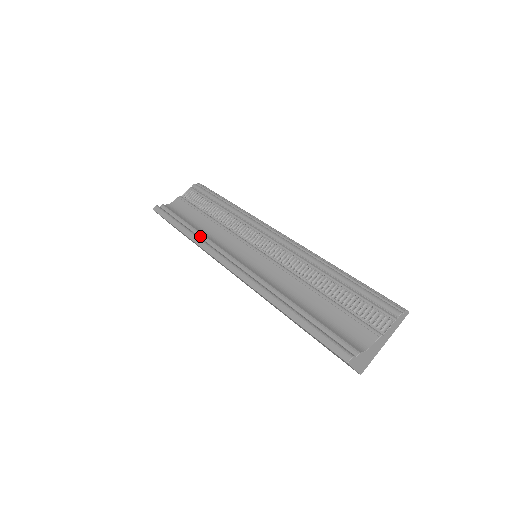
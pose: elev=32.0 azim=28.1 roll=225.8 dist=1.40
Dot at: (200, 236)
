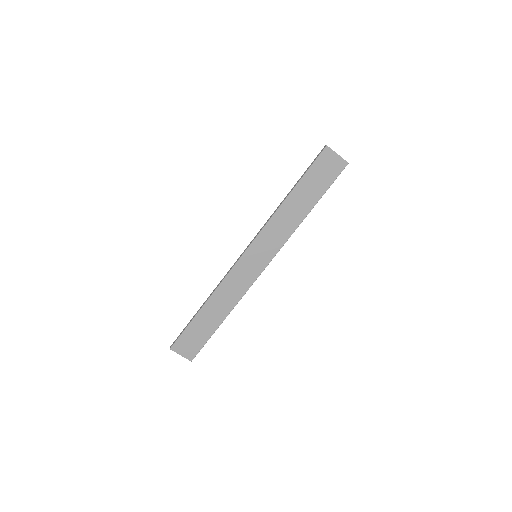
Dot at: occluded
